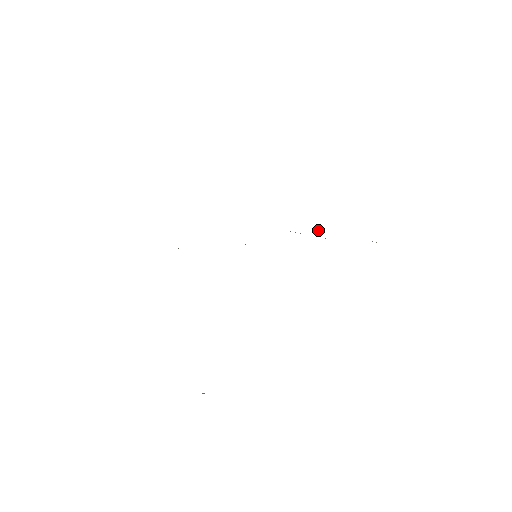
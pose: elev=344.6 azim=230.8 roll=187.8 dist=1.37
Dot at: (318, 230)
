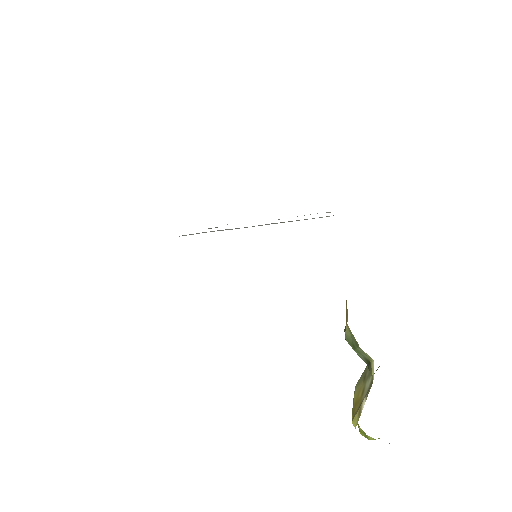
Dot at: occluded
